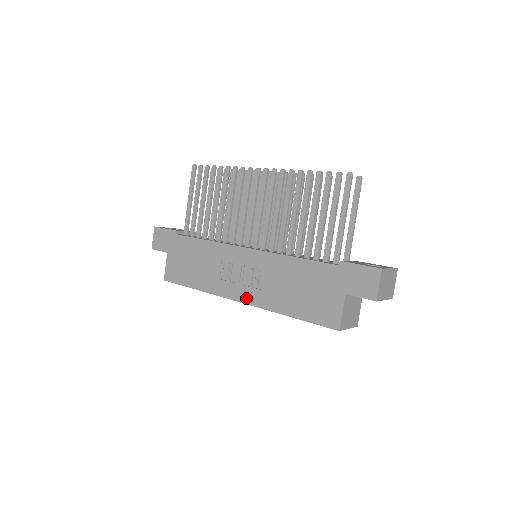
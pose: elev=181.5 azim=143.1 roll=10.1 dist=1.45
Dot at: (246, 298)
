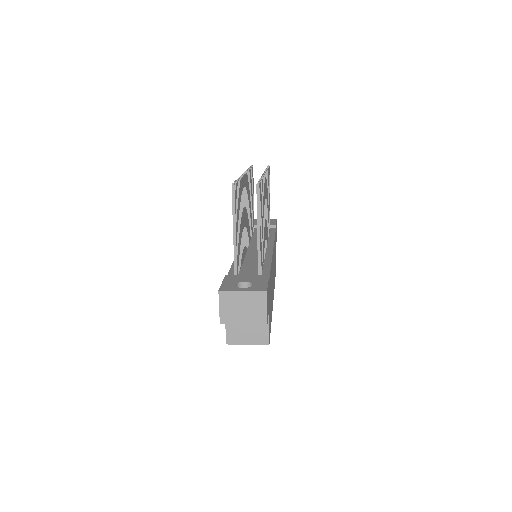
Dot at: occluded
